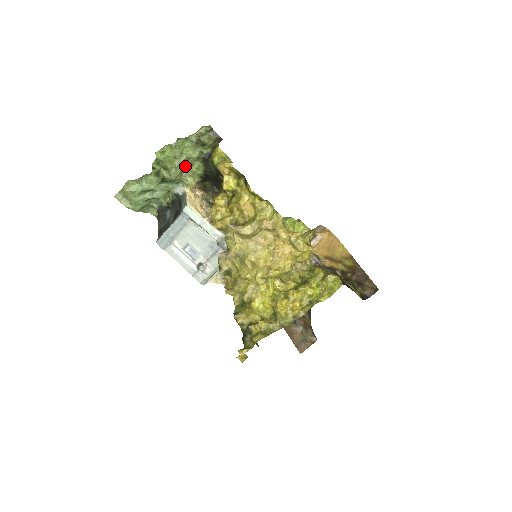
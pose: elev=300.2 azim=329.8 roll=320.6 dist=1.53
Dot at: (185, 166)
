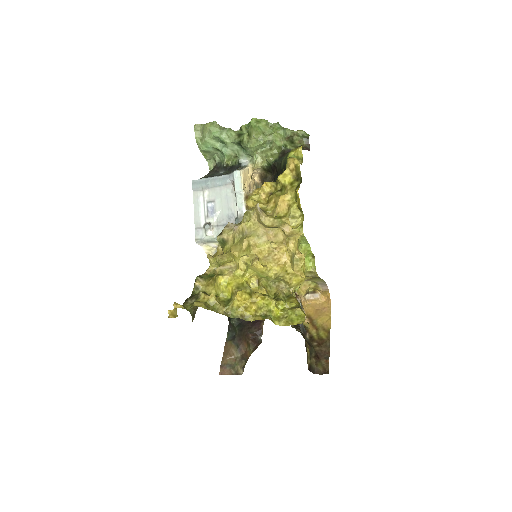
Dot at: (265, 146)
